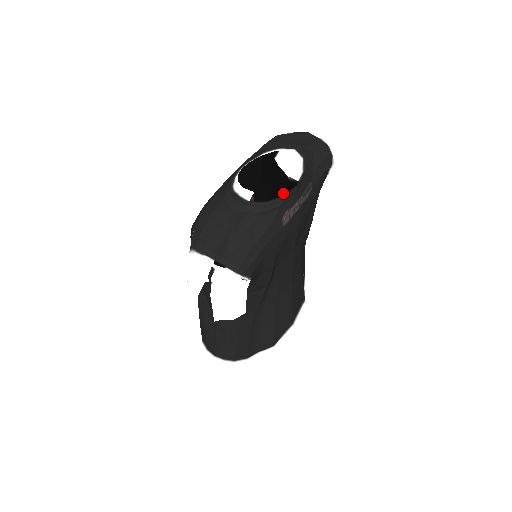
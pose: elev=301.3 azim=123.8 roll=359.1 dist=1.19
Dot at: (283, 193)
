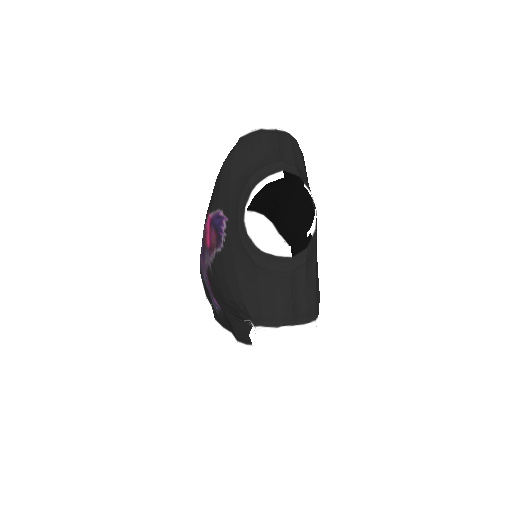
Dot at: (314, 229)
